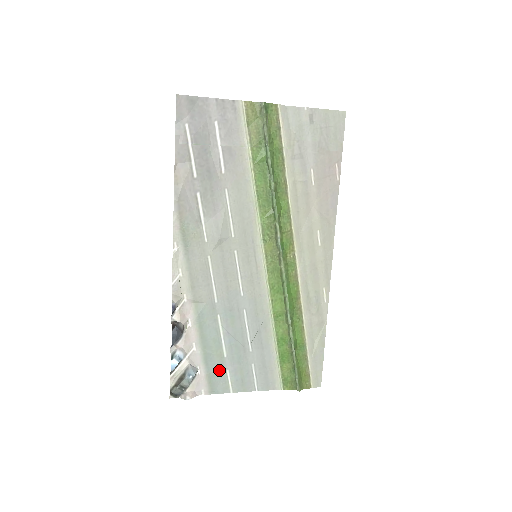
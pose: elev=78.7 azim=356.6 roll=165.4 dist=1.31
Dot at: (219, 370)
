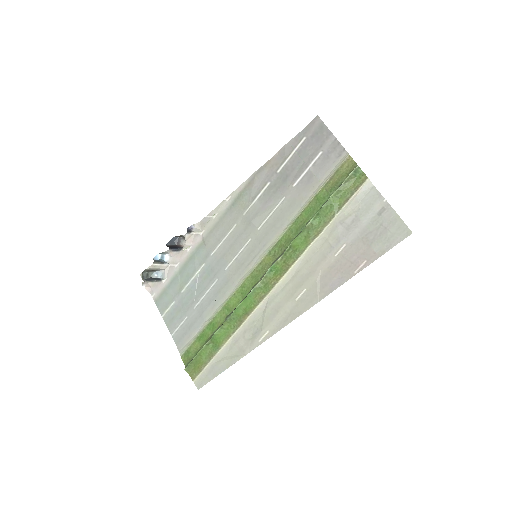
Dot at: (172, 295)
